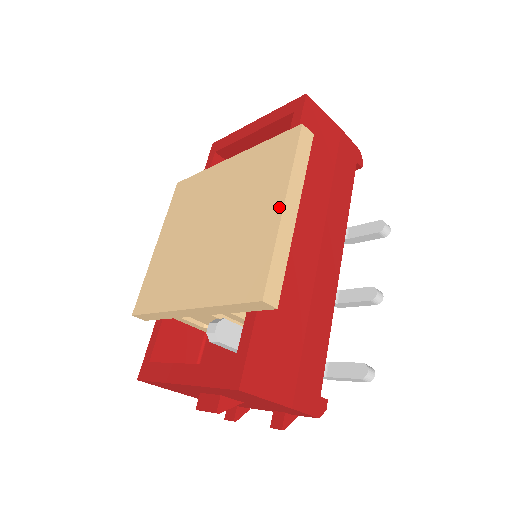
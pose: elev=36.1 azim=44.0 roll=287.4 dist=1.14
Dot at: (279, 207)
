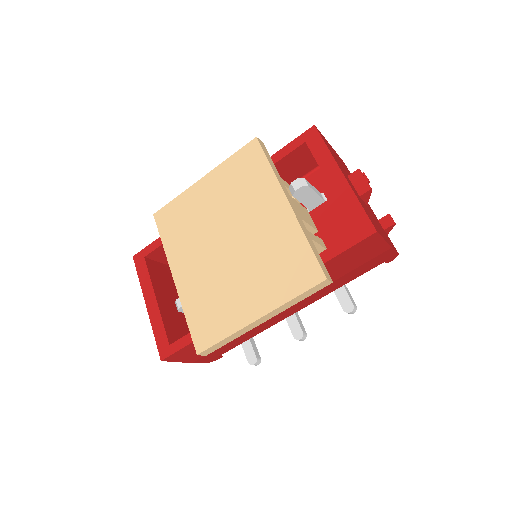
Dot at: (255, 316)
